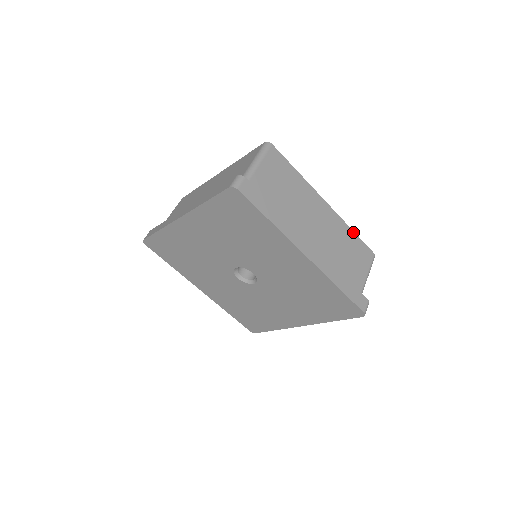
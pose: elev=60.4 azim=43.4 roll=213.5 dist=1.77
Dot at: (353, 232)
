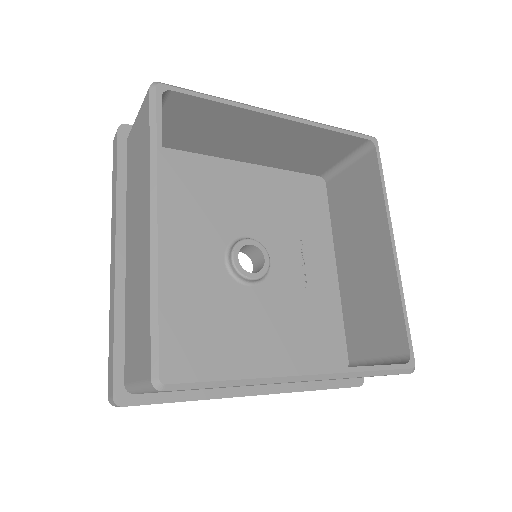
Dot at: occluded
